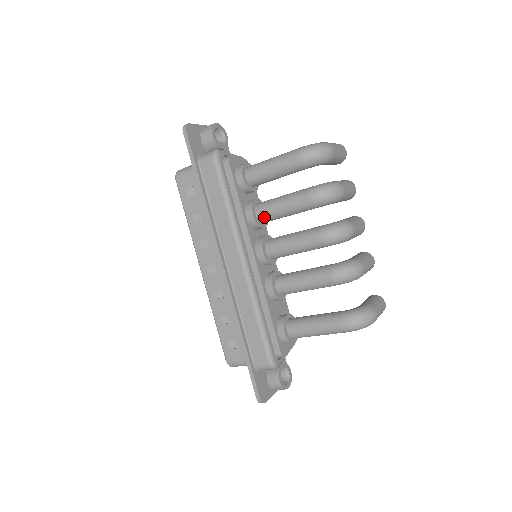
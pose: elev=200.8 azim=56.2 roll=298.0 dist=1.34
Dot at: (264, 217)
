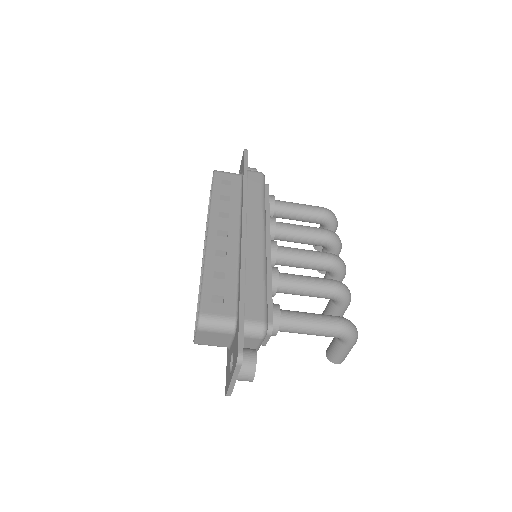
Dot at: (282, 229)
